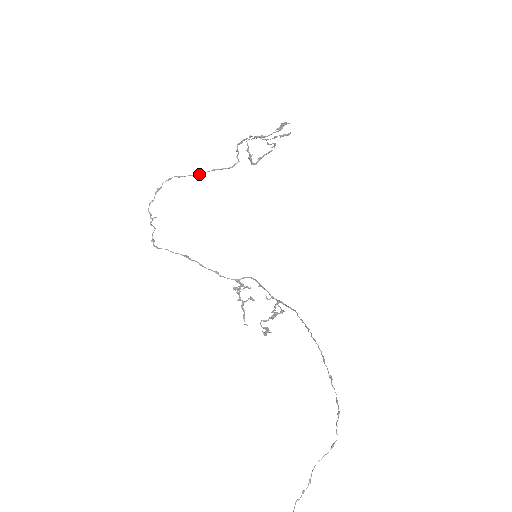
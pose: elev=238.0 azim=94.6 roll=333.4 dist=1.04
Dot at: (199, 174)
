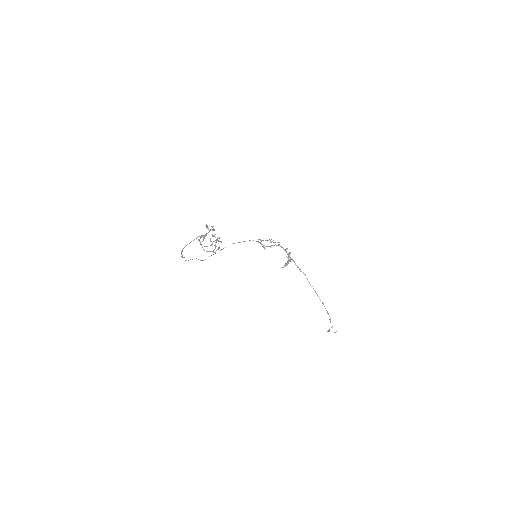
Dot at: occluded
